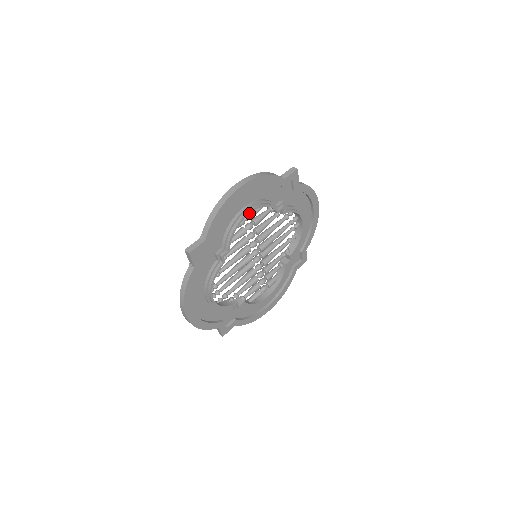
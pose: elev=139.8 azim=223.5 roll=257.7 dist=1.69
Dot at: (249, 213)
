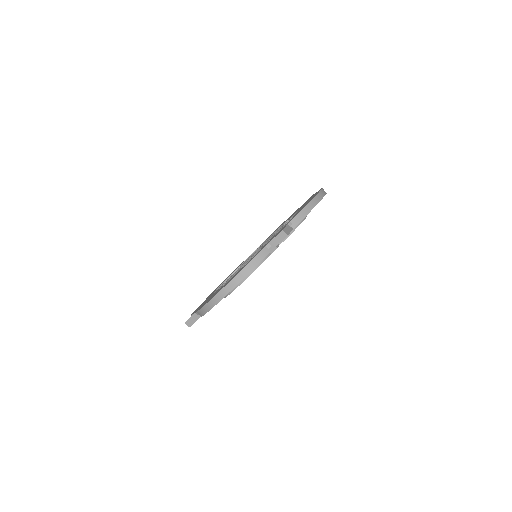
Dot at: occluded
